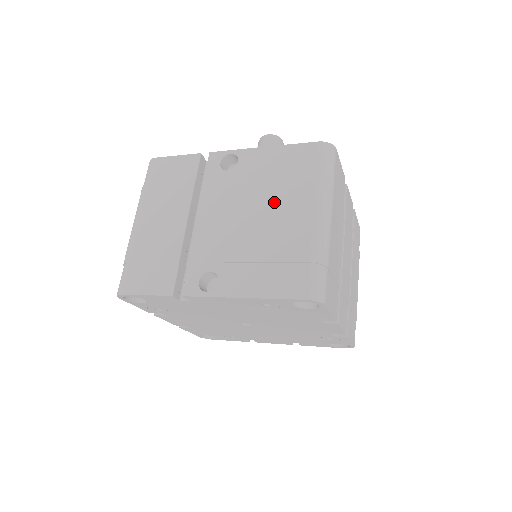
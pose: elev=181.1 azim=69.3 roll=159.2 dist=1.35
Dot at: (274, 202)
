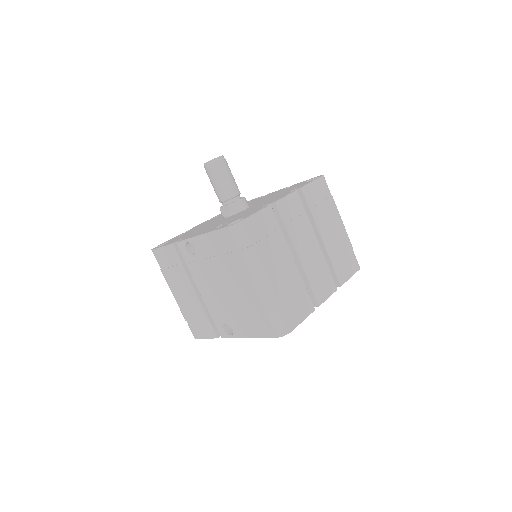
Dot at: (229, 277)
